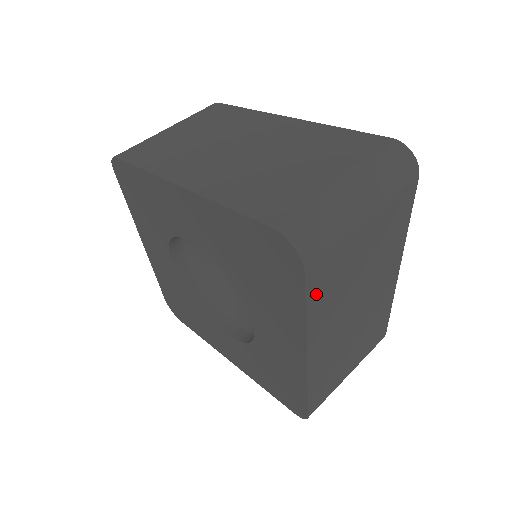
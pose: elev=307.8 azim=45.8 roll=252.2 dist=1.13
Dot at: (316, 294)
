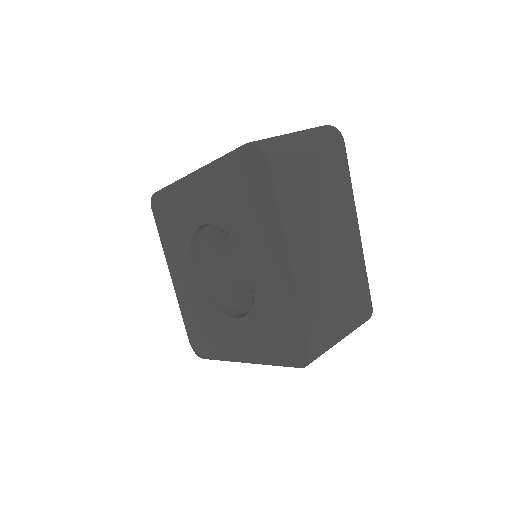
Dot at: (283, 191)
